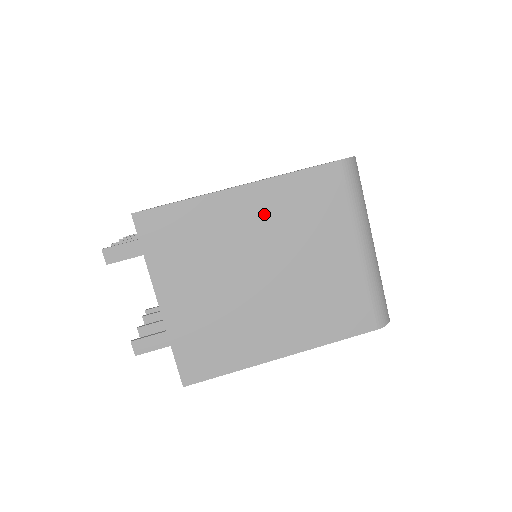
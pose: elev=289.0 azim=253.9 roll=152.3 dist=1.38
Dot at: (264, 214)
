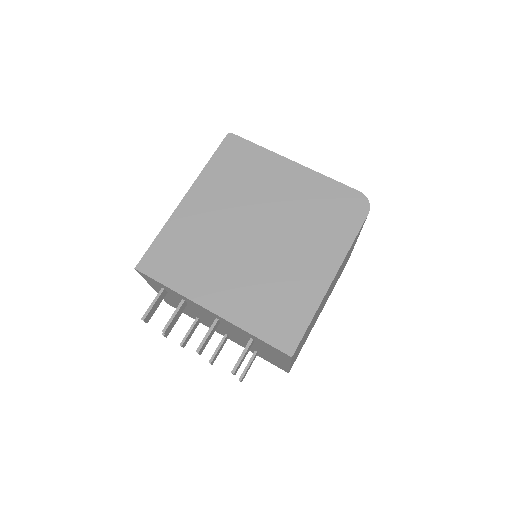
Dot at: occluded
